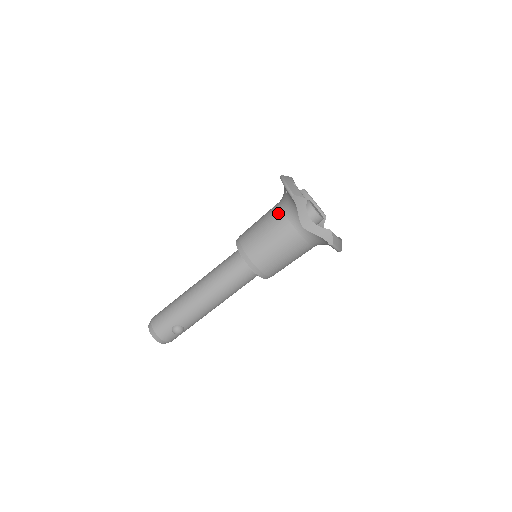
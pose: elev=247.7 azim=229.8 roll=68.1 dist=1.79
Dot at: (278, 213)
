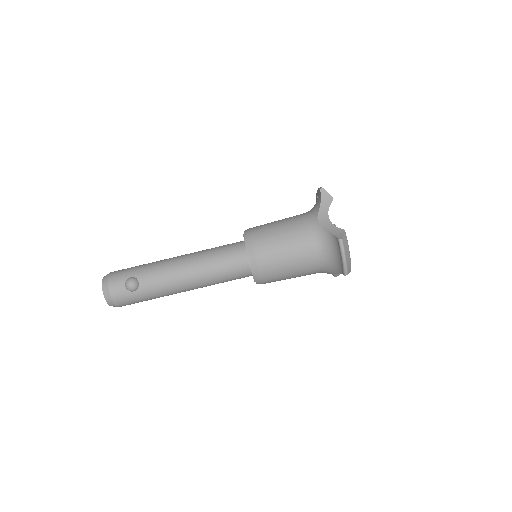
Dot at: (300, 214)
